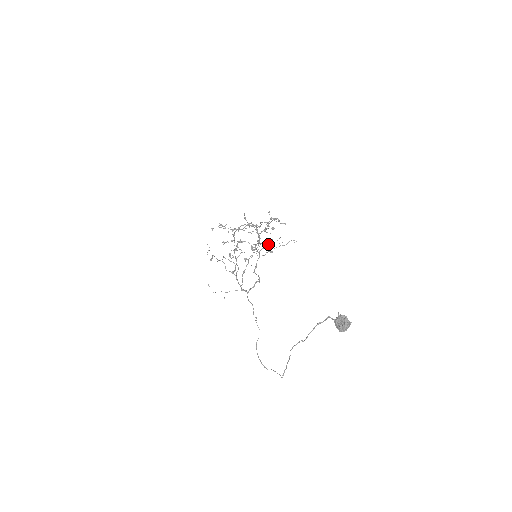
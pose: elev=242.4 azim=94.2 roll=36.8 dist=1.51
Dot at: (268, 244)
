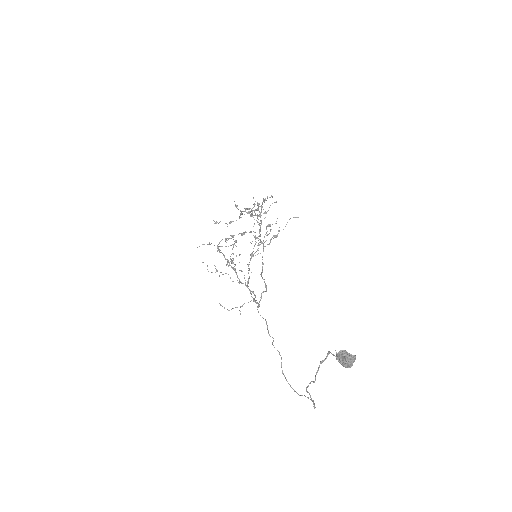
Dot at: occluded
